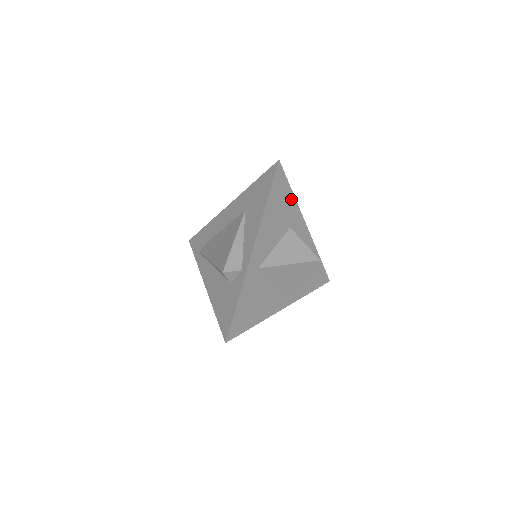
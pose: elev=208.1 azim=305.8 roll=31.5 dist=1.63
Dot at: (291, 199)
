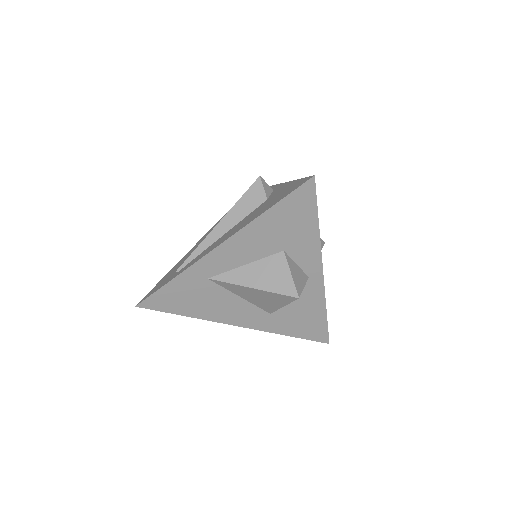
Dot at: occluded
